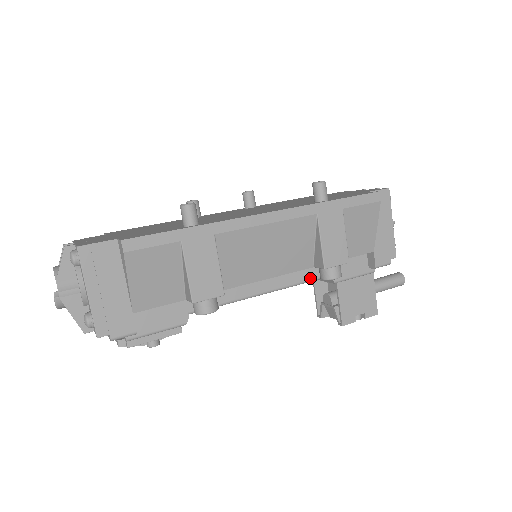
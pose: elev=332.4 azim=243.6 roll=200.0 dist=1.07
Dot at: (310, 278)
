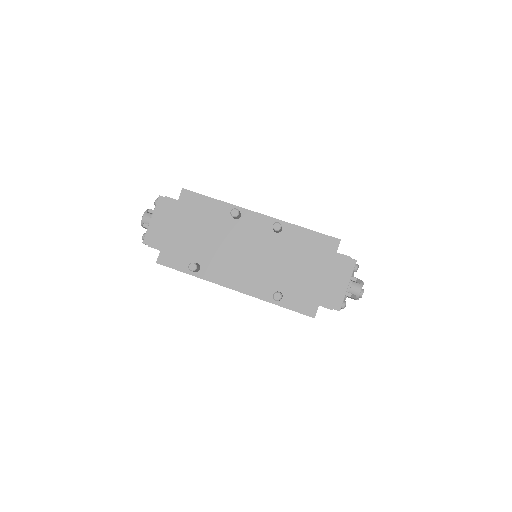
Dot at: occluded
